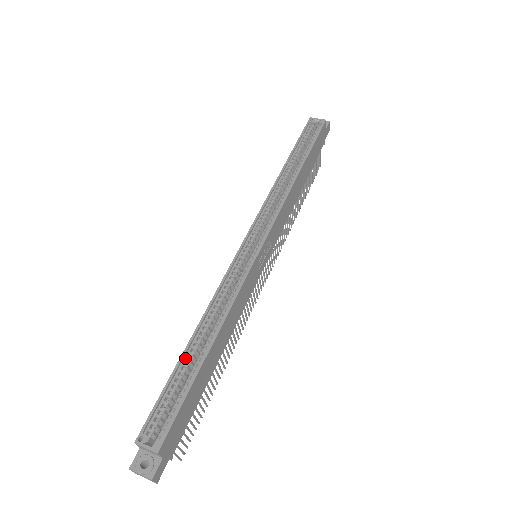
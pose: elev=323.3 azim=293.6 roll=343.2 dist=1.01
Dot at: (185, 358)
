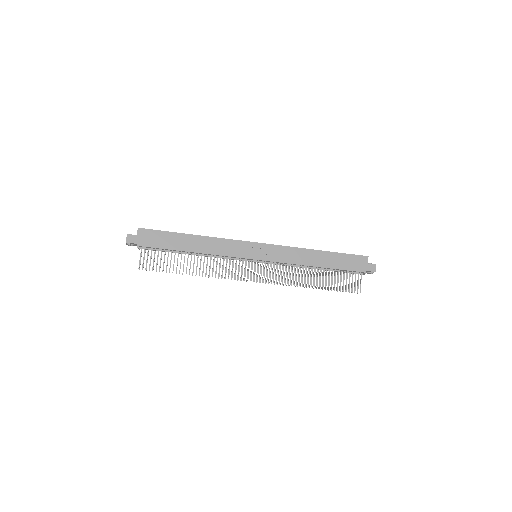
Dot at: occluded
